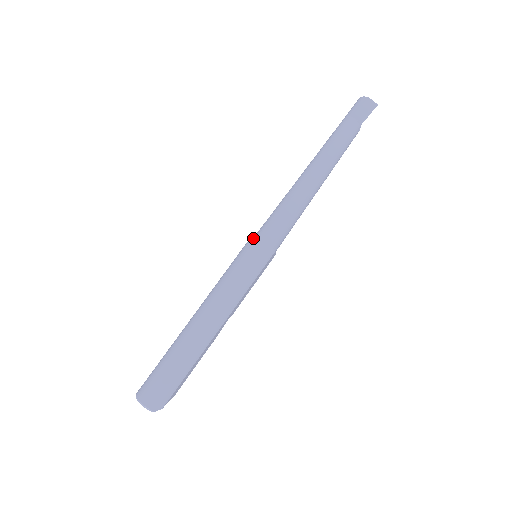
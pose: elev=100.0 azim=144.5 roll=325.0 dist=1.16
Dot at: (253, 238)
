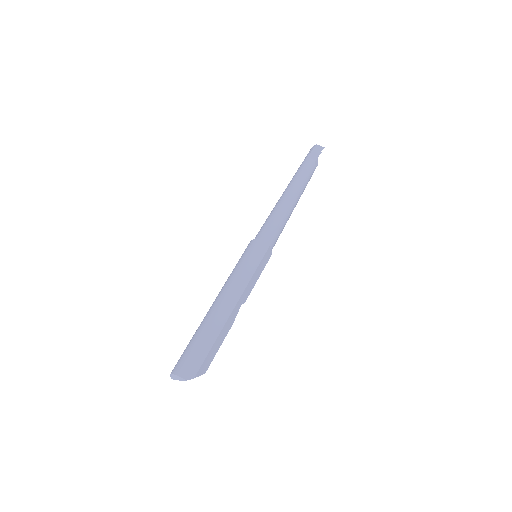
Dot at: (250, 241)
